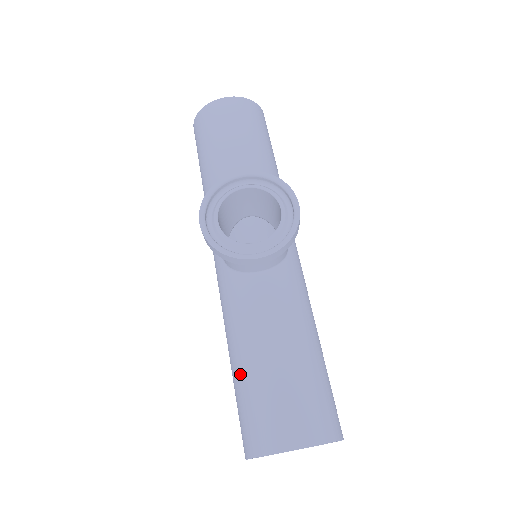
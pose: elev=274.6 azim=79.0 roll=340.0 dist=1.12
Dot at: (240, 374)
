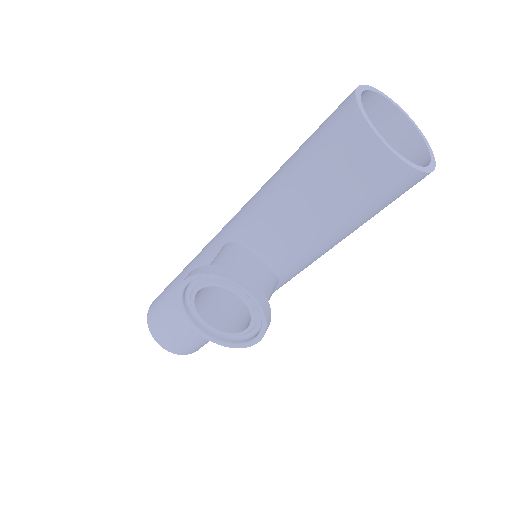
Dot at: (171, 296)
